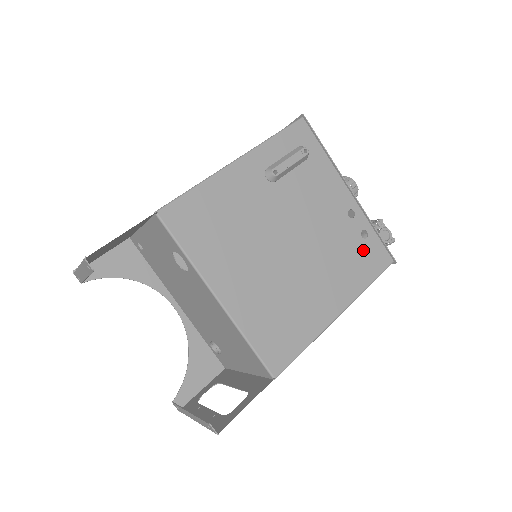
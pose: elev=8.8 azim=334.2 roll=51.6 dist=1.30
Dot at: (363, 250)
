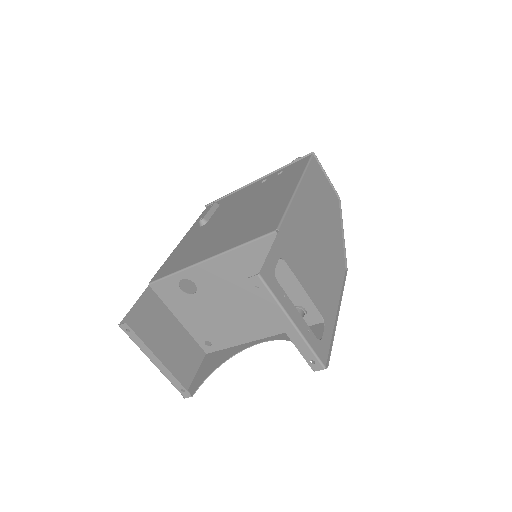
Dot at: (286, 173)
